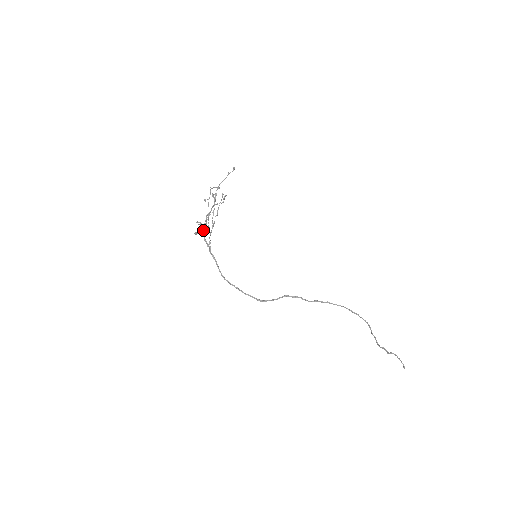
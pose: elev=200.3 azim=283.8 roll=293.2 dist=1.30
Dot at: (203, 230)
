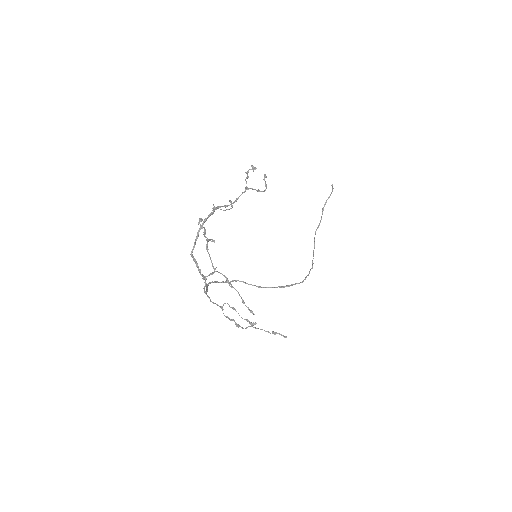
Dot at: occluded
